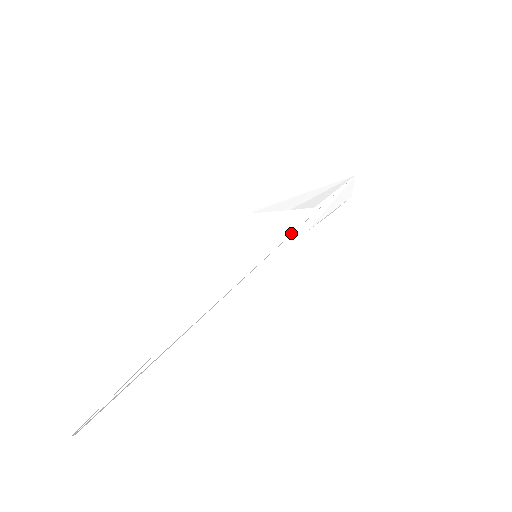
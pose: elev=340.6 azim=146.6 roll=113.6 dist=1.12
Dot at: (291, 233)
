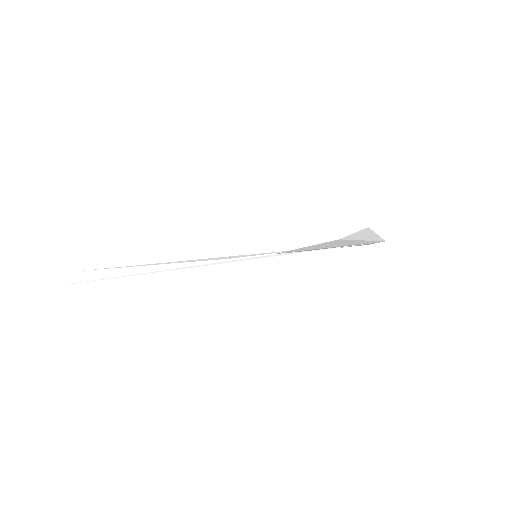
Dot at: occluded
